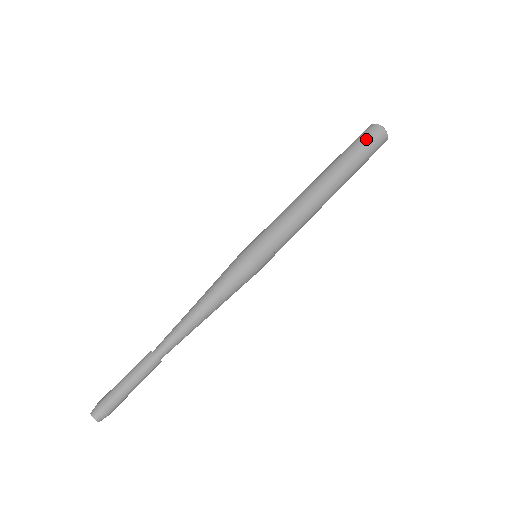
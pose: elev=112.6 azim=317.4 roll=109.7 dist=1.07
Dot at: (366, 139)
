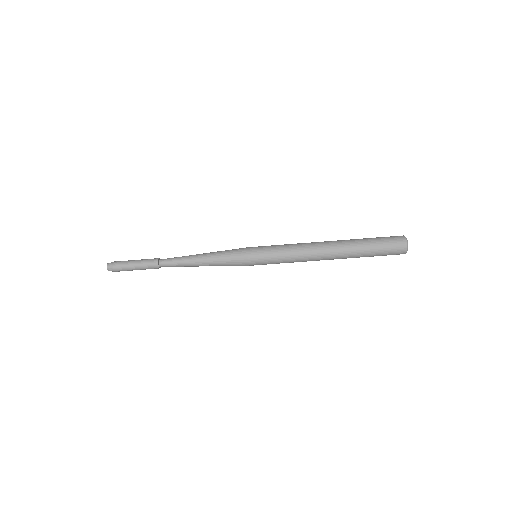
Dot at: occluded
